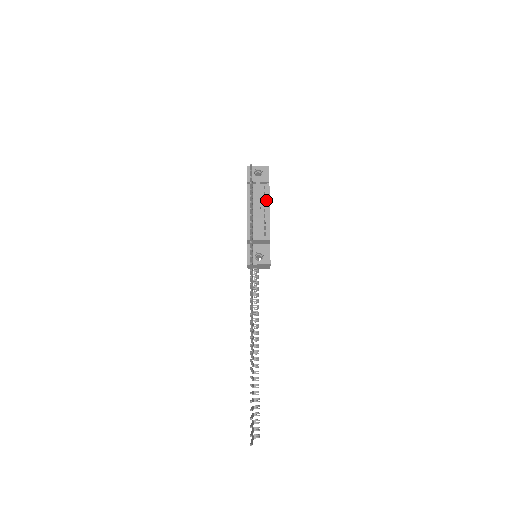
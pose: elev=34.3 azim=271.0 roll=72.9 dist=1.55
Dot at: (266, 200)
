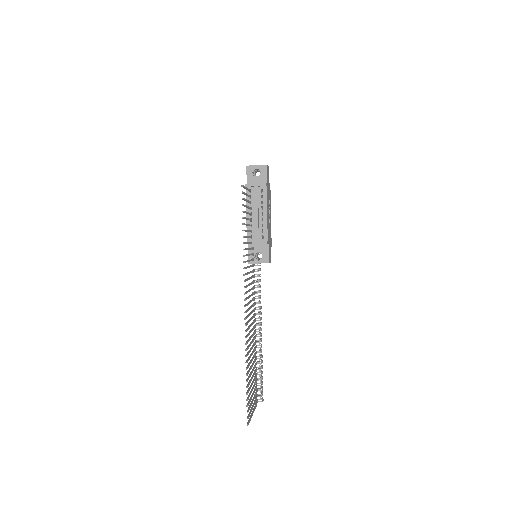
Dot at: (264, 203)
